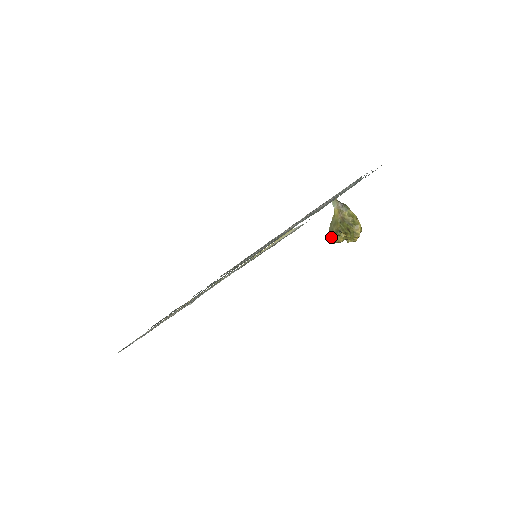
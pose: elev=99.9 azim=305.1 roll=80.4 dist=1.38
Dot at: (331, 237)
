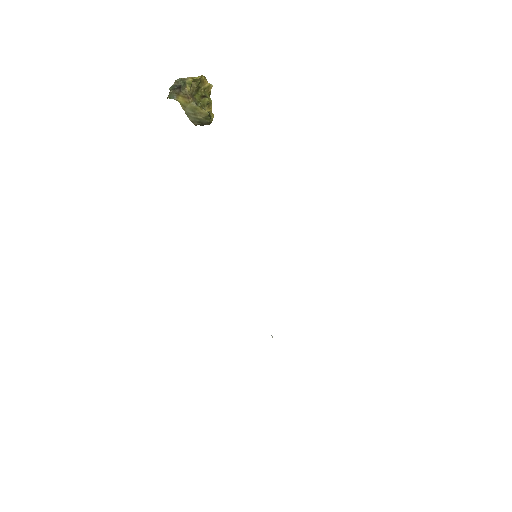
Dot at: (200, 124)
